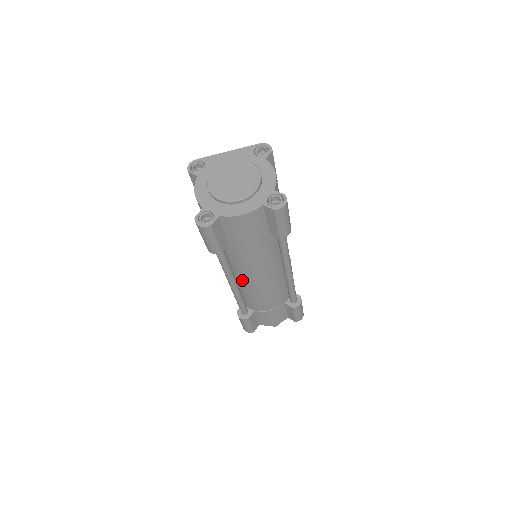
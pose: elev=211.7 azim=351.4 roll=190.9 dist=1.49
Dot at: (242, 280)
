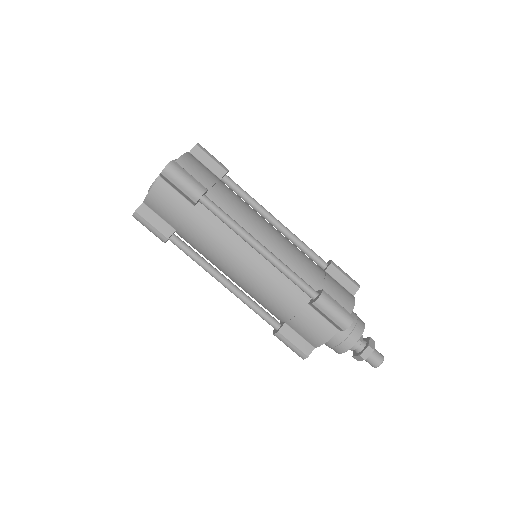
Dot at: (230, 276)
